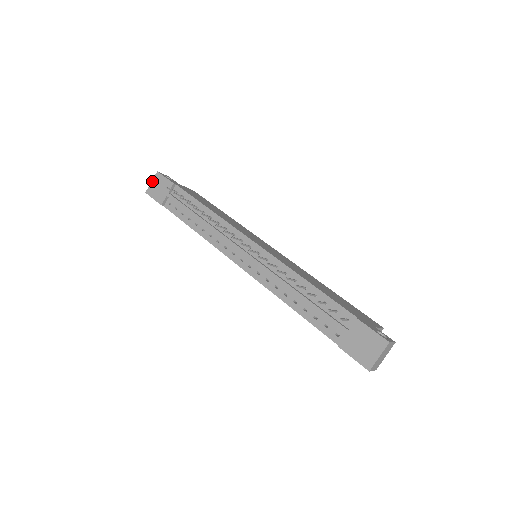
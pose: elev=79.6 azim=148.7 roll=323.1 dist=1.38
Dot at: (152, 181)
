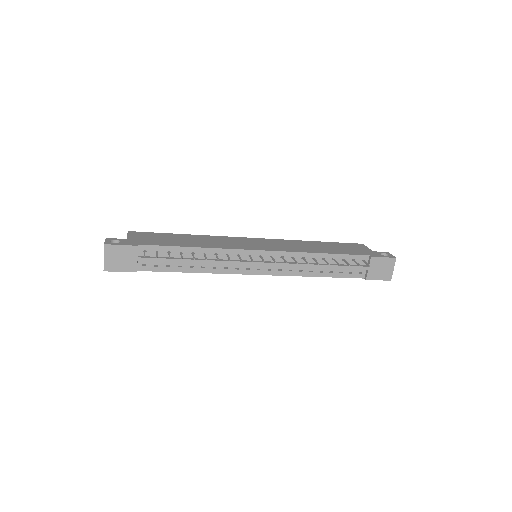
Dot at: (104, 257)
